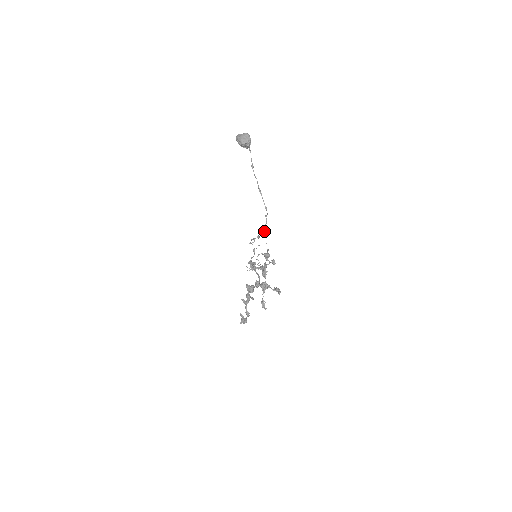
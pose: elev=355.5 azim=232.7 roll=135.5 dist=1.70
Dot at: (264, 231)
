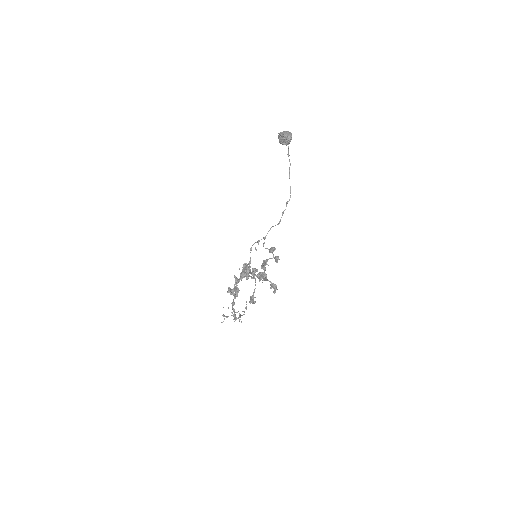
Dot at: (277, 224)
